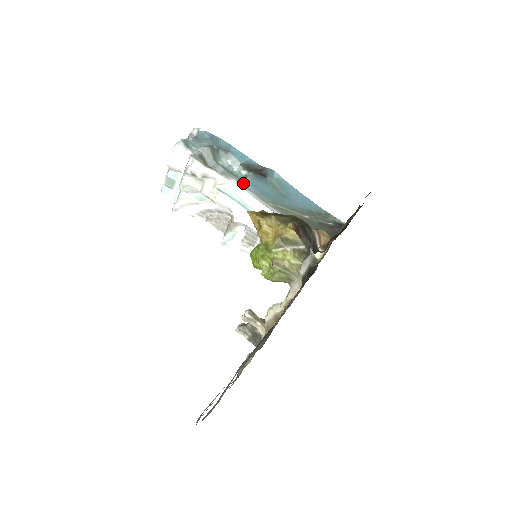
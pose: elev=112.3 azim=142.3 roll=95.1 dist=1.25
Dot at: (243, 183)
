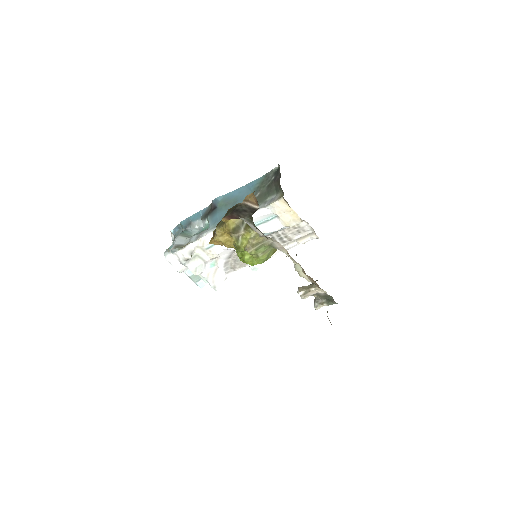
Dot at: (210, 228)
